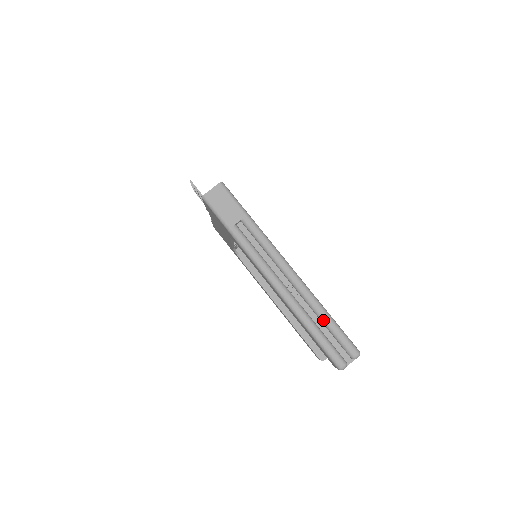
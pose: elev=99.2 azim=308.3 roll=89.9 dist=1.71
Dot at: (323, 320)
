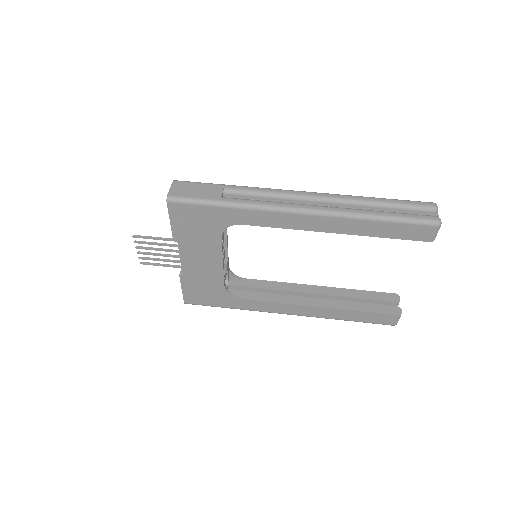
Dot at: (379, 204)
